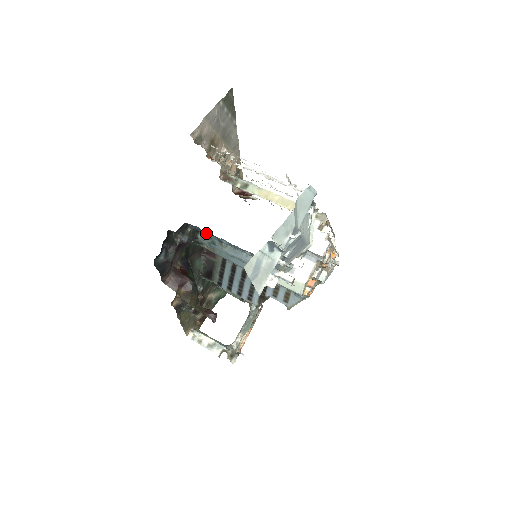
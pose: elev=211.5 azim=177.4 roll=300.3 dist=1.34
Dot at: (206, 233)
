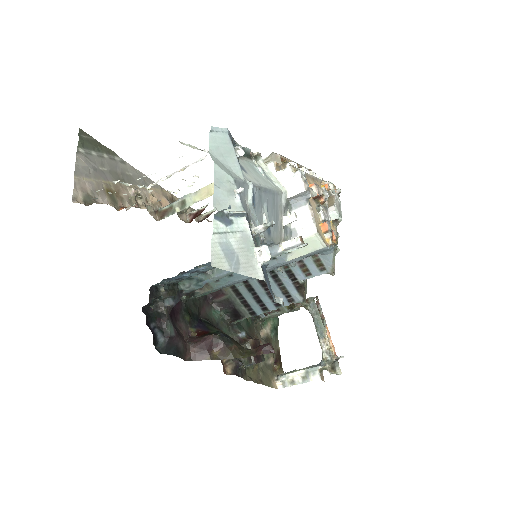
Dot at: (180, 277)
